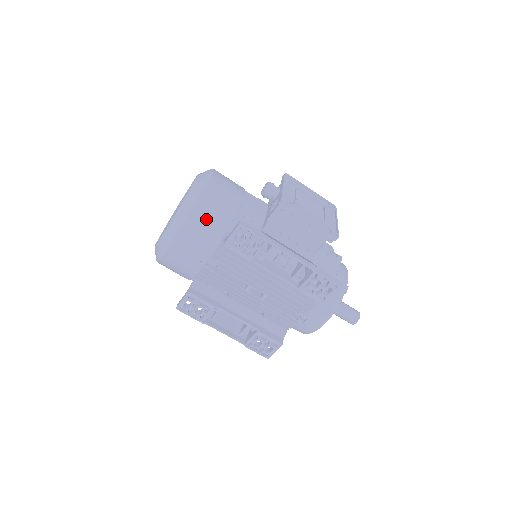
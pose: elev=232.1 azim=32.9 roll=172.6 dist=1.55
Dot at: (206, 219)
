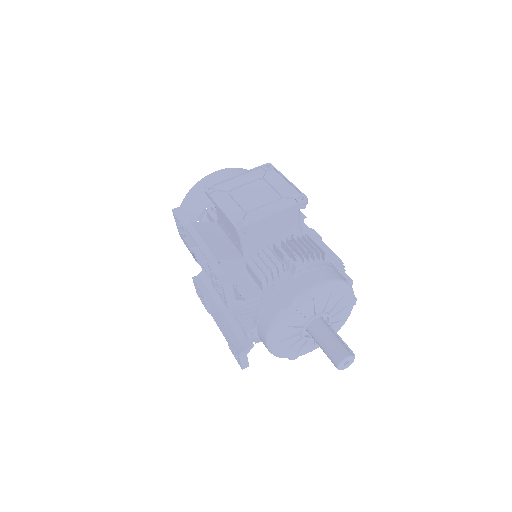
Dot at: (188, 210)
